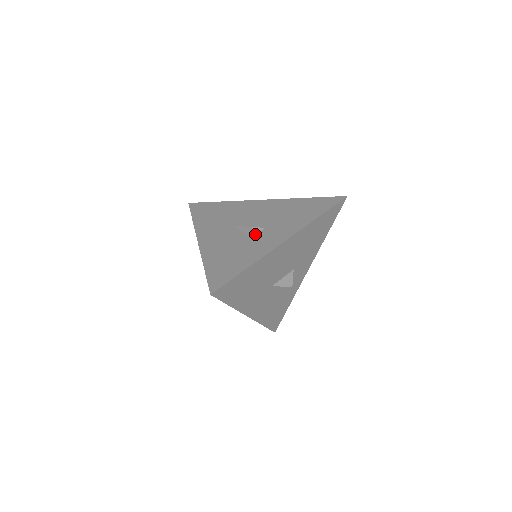
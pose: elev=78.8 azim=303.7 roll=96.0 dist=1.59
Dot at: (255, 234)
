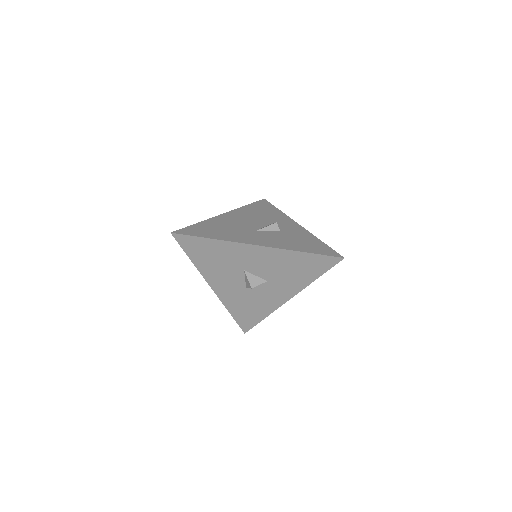
Dot at: occluded
